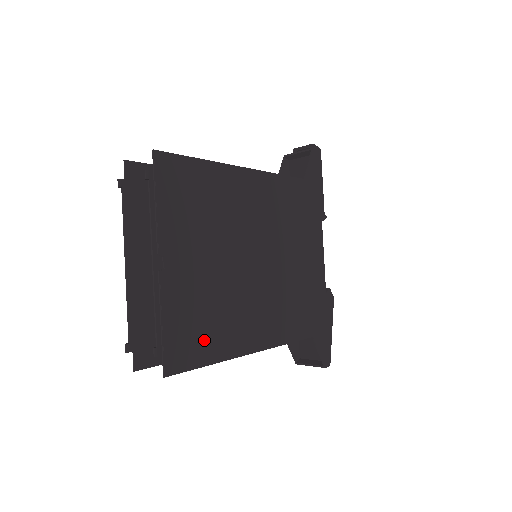
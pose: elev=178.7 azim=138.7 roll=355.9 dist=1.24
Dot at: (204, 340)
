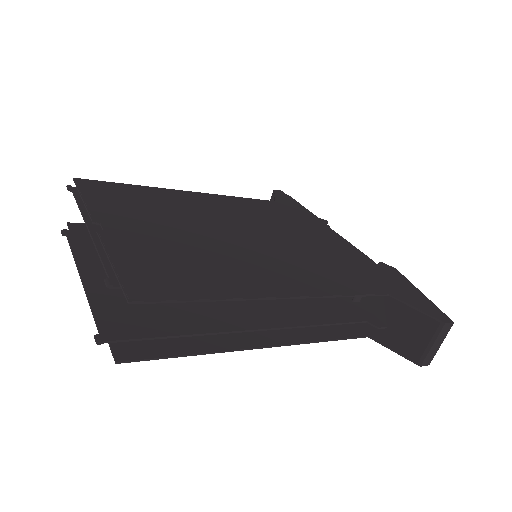
Dot at: (189, 280)
